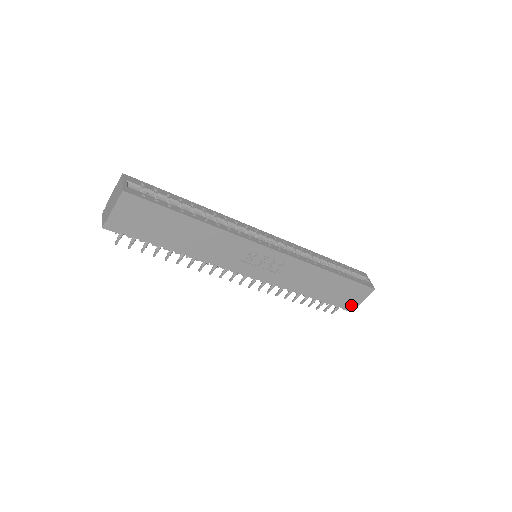
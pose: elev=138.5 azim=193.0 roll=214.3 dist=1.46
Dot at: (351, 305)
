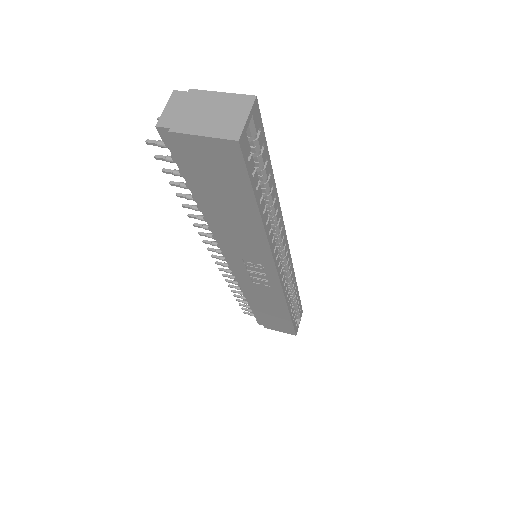
Dot at: (266, 325)
